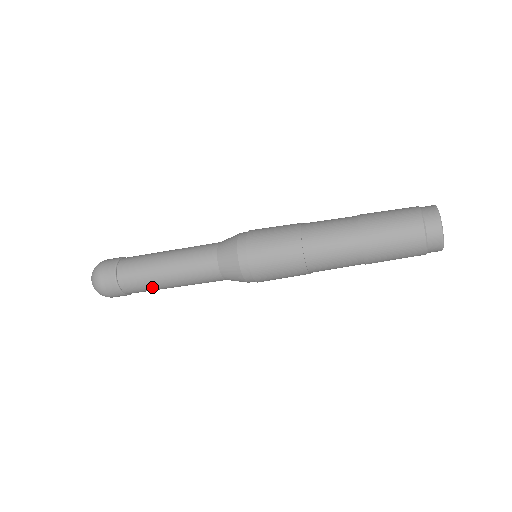
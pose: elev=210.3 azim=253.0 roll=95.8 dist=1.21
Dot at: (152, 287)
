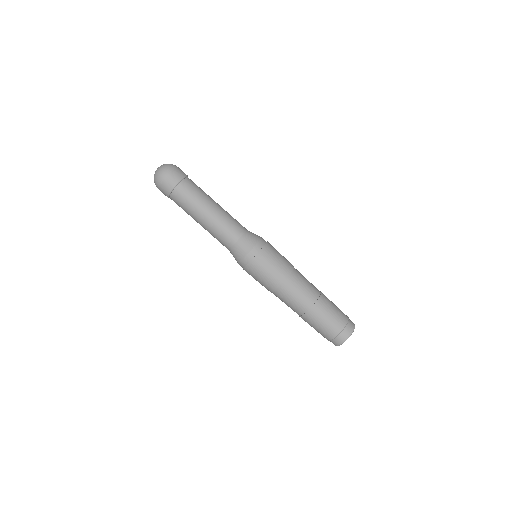
Dot at: (189, 211)
